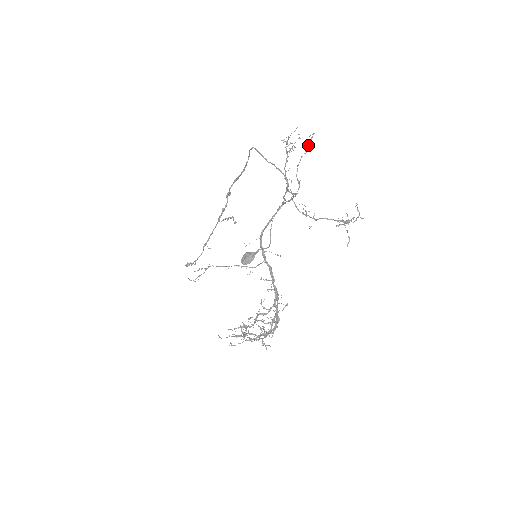
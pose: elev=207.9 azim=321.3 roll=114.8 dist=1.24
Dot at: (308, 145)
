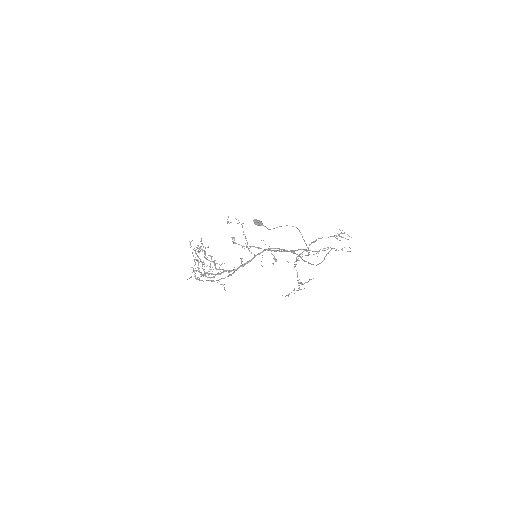
Dot at: occluded
